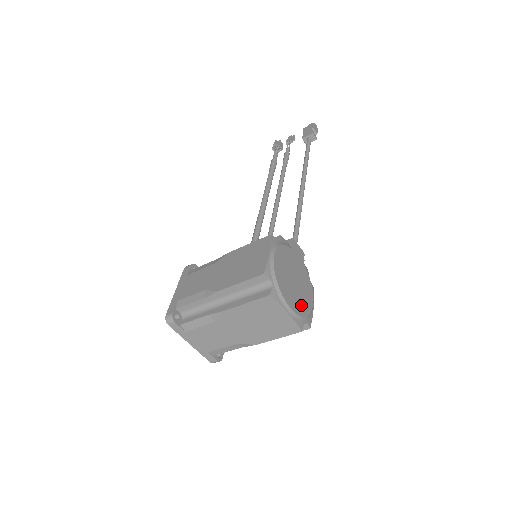
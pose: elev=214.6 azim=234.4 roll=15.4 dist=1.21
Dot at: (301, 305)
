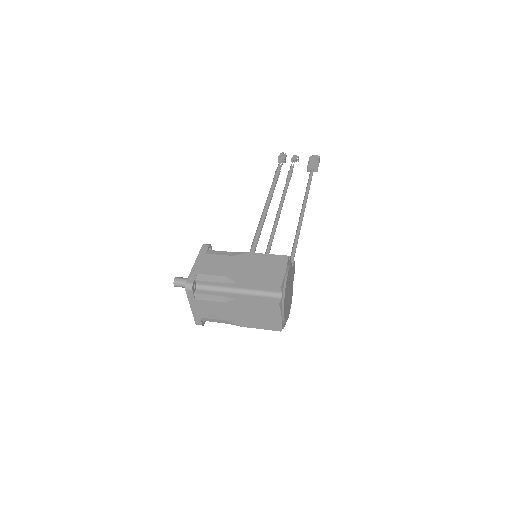
Dot at: (287, 313)
